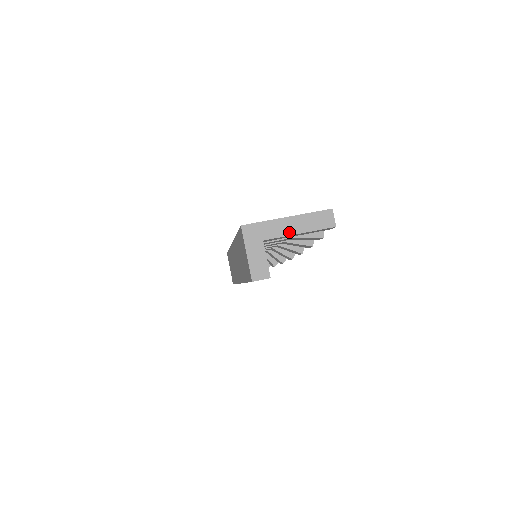
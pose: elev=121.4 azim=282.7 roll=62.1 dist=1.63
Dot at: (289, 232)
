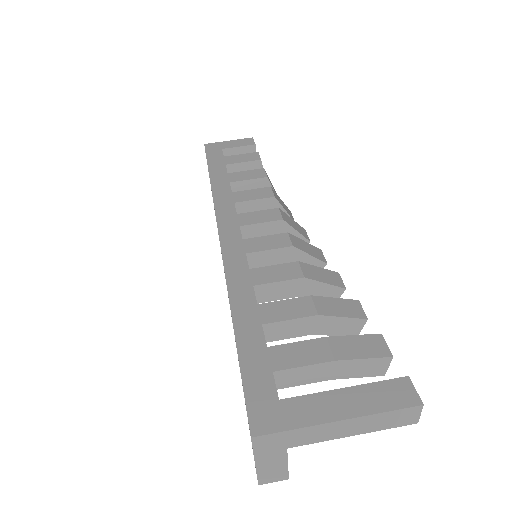
Dot at: (335, 436)
